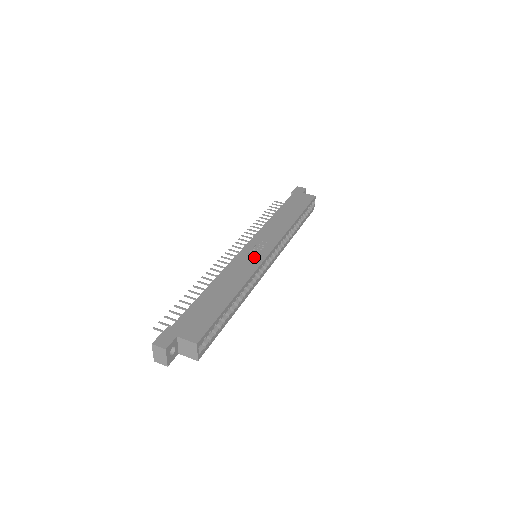
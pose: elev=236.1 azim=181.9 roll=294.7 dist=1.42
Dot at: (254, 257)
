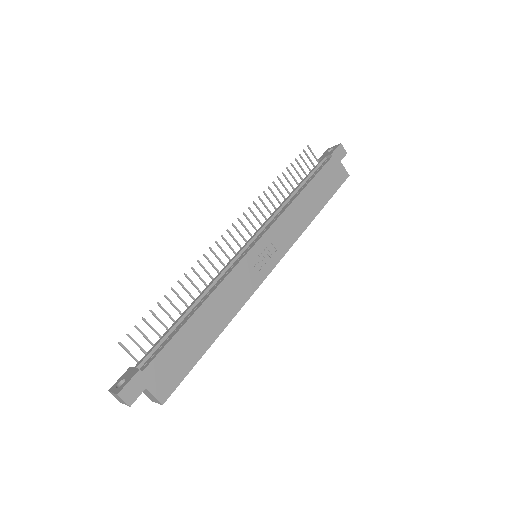
Dot at: (256, 272)
